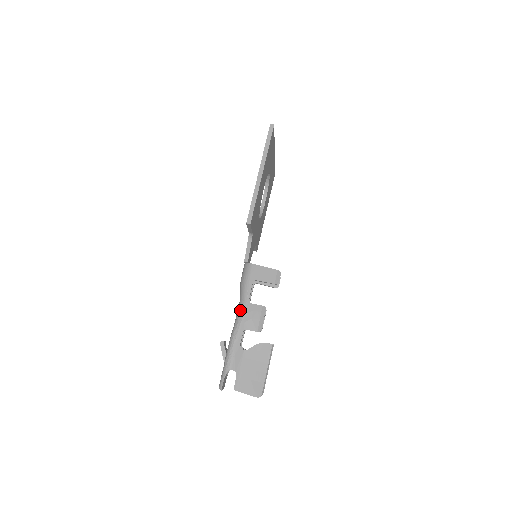
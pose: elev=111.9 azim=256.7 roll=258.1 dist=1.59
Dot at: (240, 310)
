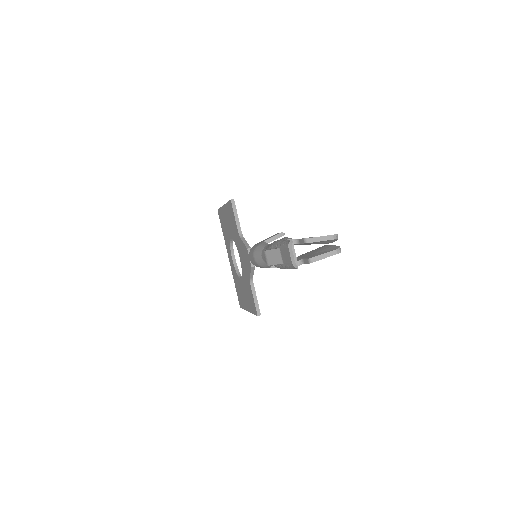
Dot at: (266, 248)
